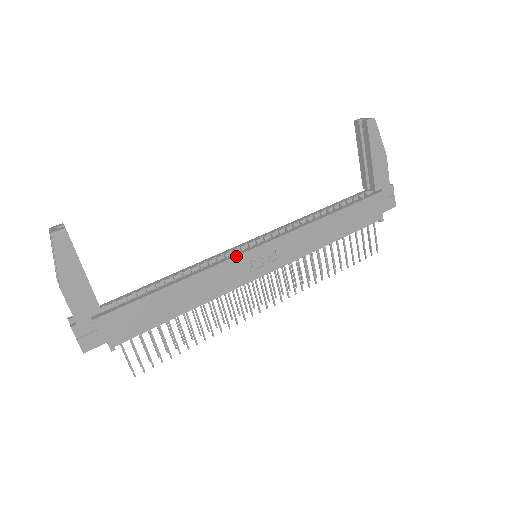
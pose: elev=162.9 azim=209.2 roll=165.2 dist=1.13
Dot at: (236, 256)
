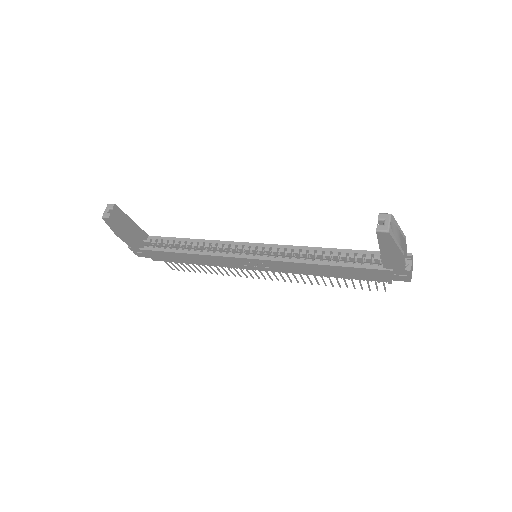
Dot at: (231, 257)
